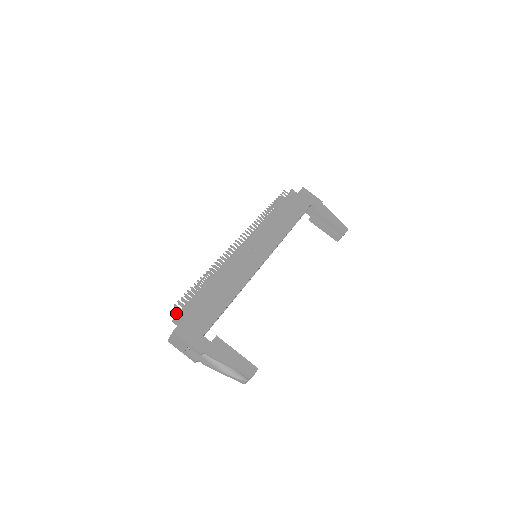
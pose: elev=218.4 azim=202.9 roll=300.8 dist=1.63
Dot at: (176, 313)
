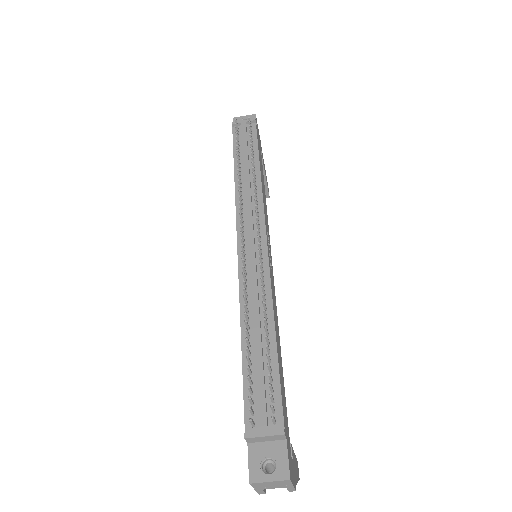
Dot at: (278, 435)
